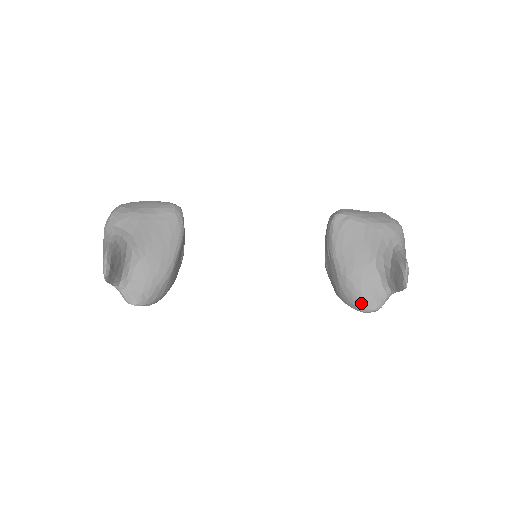
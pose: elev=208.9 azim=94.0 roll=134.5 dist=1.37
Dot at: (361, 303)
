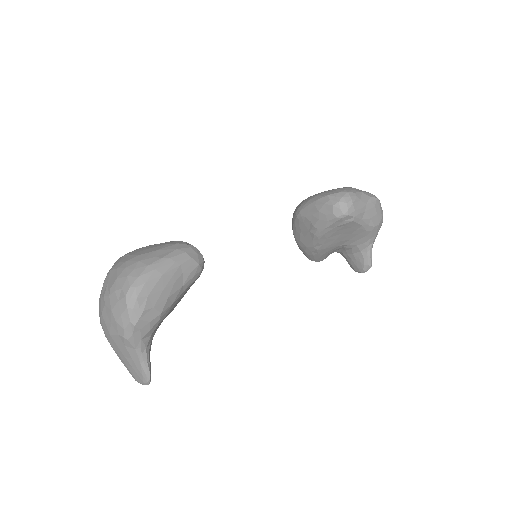
Dot at: (314, 259)
